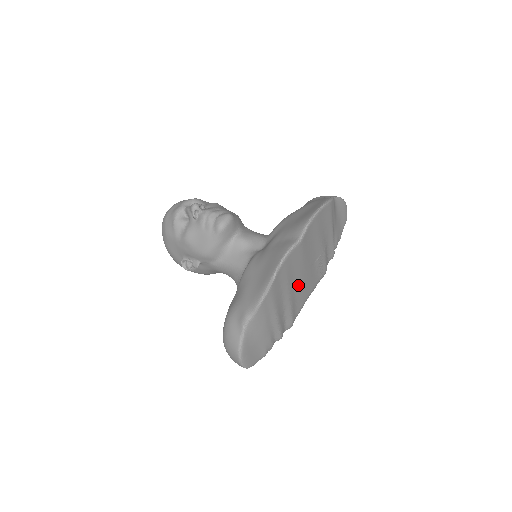
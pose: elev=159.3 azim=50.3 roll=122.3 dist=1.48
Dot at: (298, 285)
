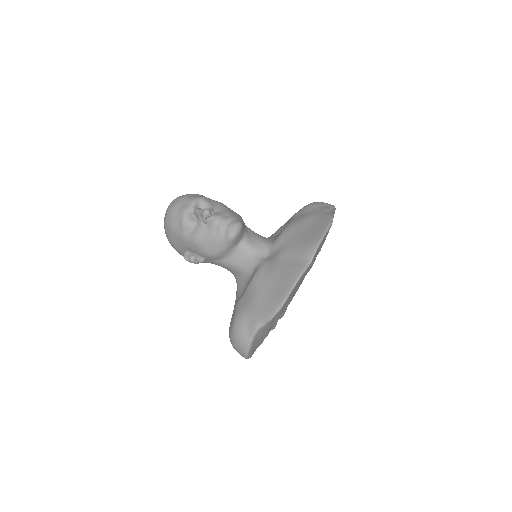
Dot at: (296, 290)
